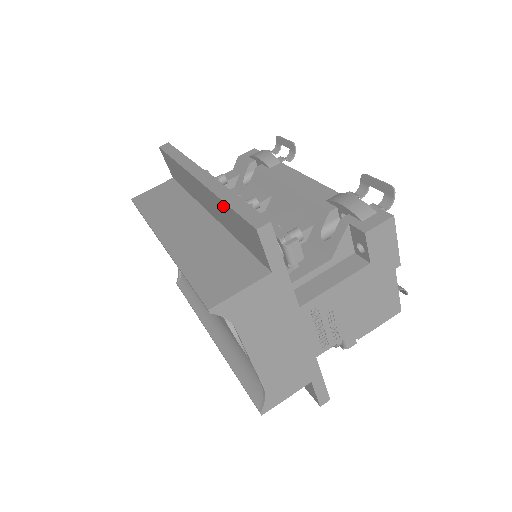
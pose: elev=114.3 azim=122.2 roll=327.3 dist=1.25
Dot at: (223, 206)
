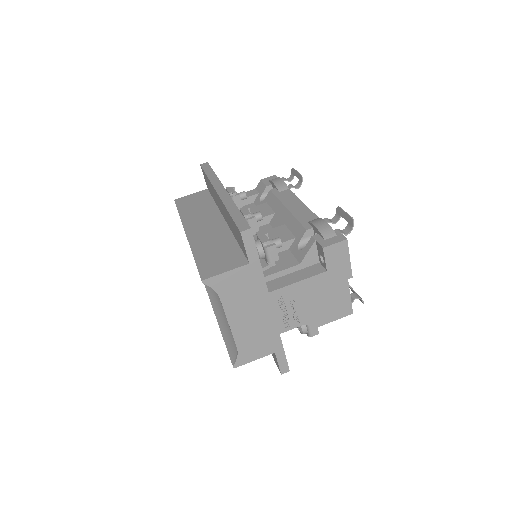
Dot at: (228, 214)
